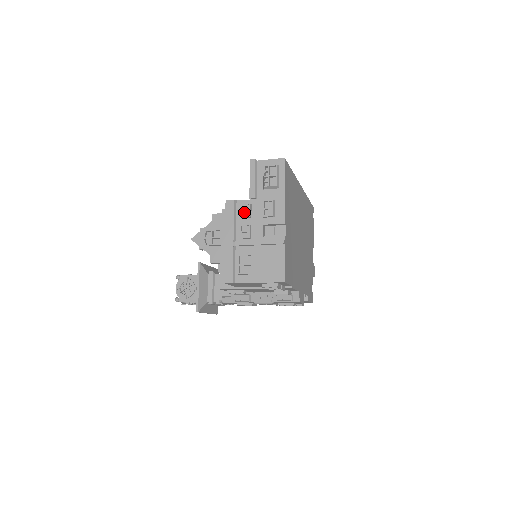
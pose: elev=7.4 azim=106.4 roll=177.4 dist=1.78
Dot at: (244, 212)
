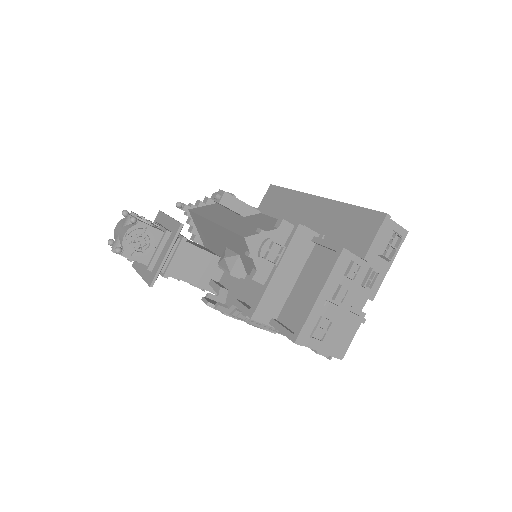
Dot at: (351, 271)
